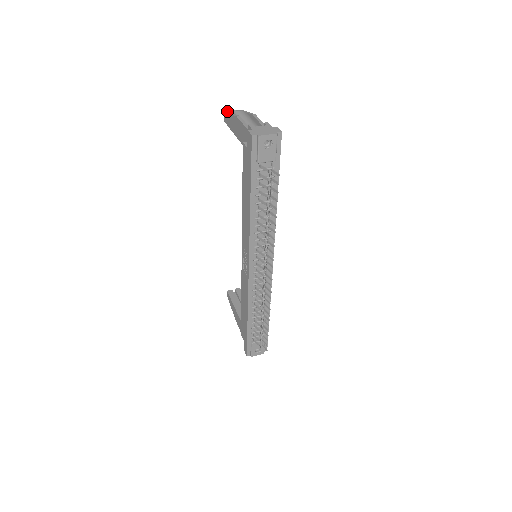
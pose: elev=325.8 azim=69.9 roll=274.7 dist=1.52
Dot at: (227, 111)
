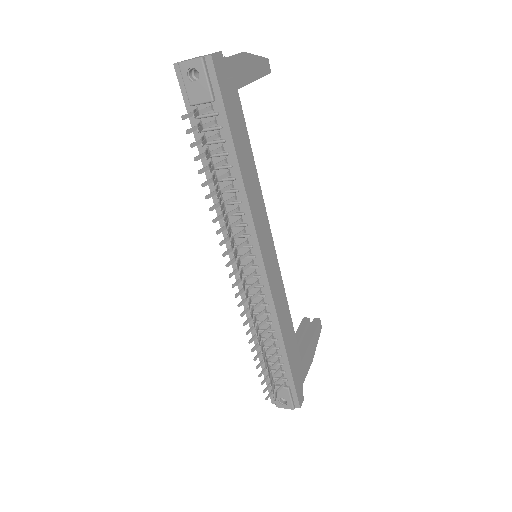
Dot at: occluded
